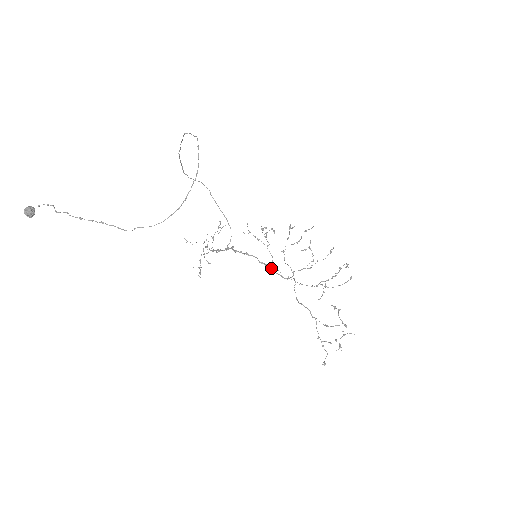
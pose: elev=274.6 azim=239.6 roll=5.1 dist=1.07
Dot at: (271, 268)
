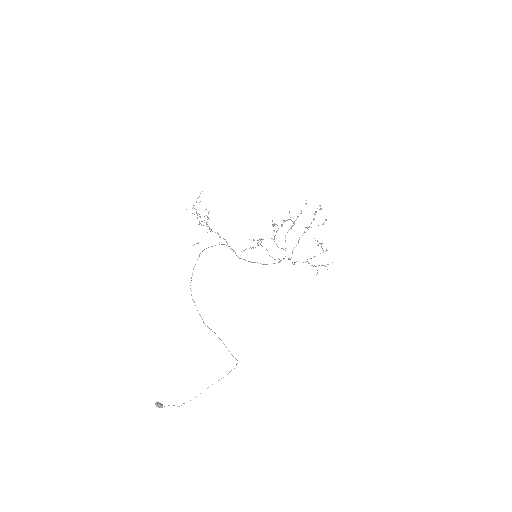
Dot at: occluded
